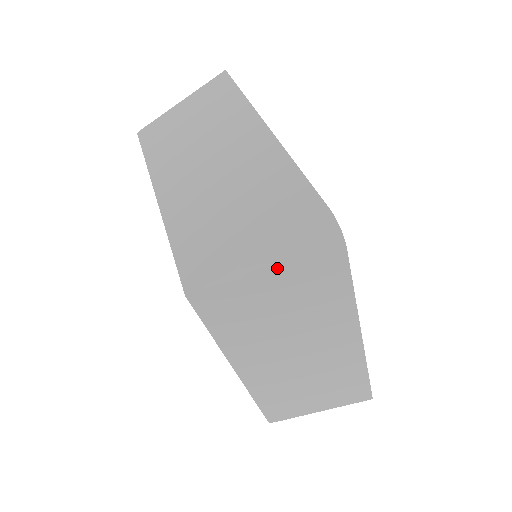
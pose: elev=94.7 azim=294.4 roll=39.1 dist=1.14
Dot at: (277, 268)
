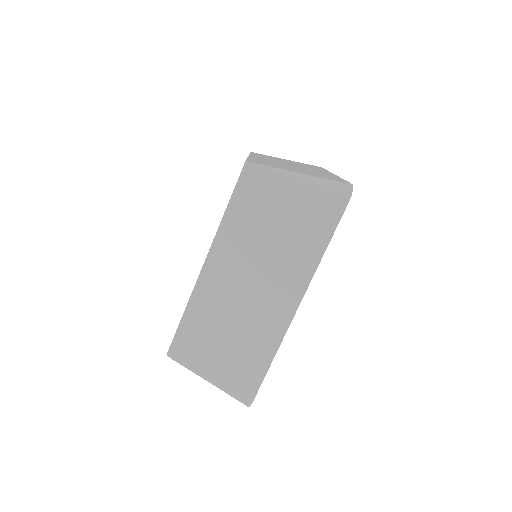
Dot at: (304, 186)
